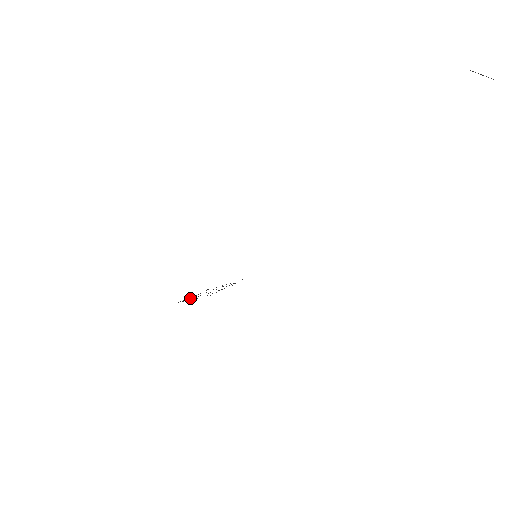
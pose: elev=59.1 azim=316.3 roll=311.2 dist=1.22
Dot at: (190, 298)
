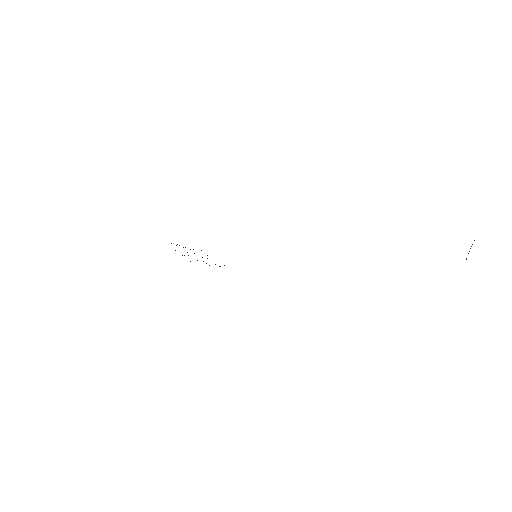
Dot at: occluded
